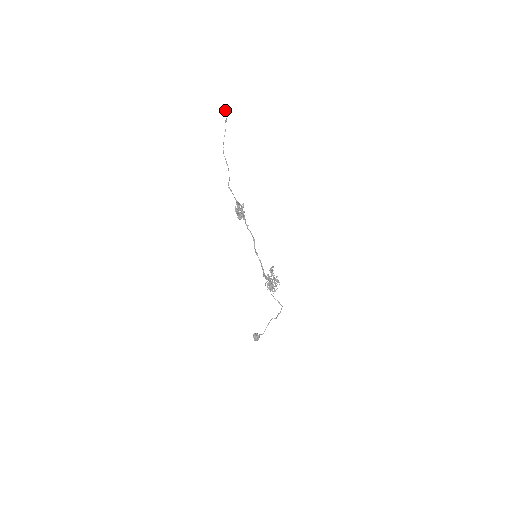
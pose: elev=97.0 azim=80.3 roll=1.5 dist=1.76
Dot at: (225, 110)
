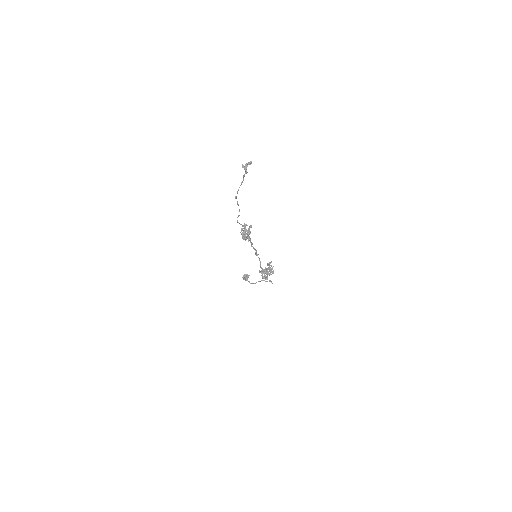
Dot at: (245, 165)
